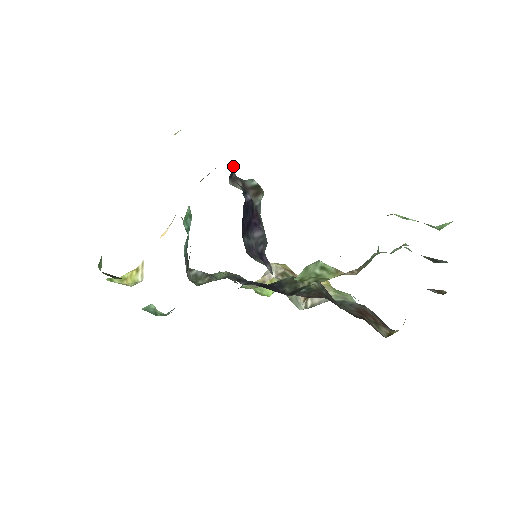
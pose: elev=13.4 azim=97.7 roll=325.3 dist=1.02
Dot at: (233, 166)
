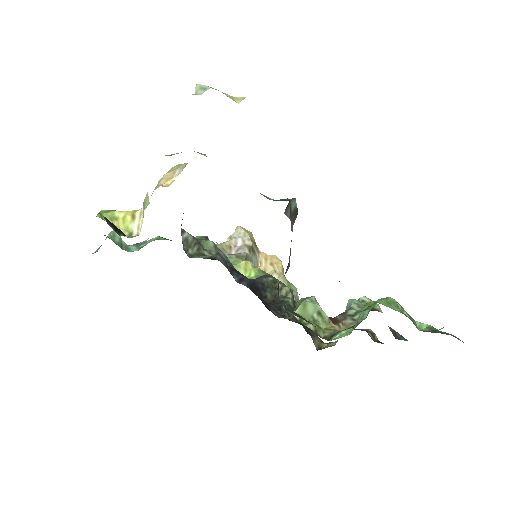
Dot at: occluded
